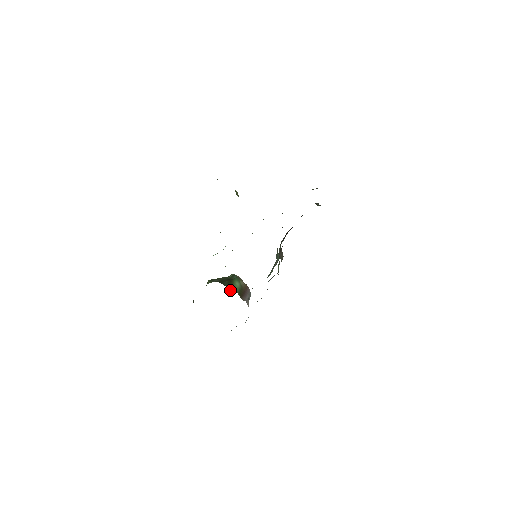
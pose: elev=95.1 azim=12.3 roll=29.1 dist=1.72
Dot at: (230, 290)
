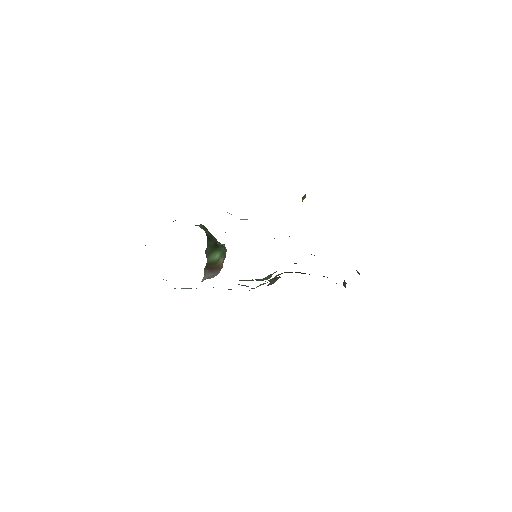
Dot at: (206, 252)
